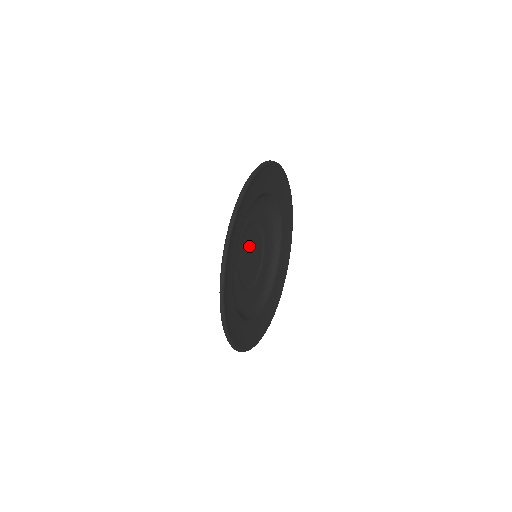
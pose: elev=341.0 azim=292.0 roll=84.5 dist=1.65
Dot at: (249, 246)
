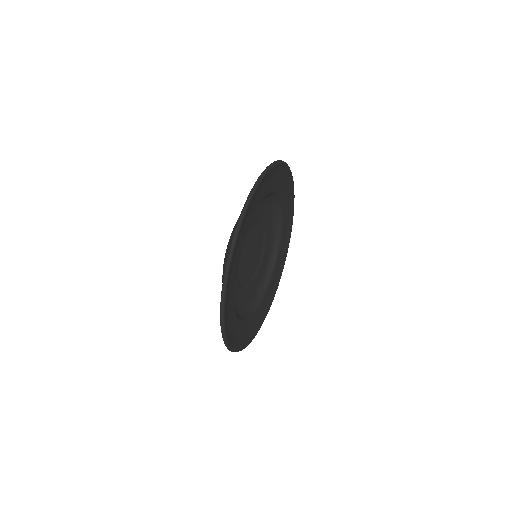
Dot at: (246, 256)
